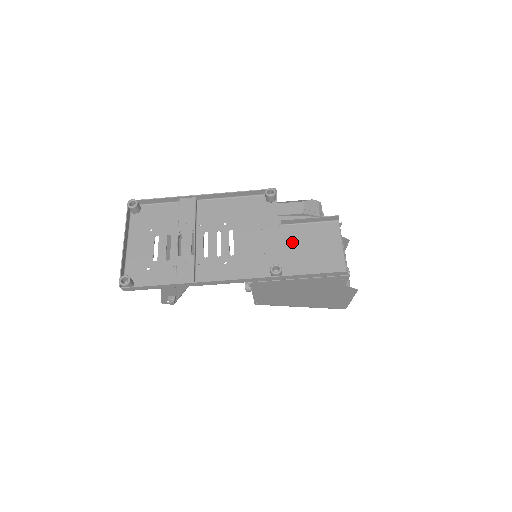
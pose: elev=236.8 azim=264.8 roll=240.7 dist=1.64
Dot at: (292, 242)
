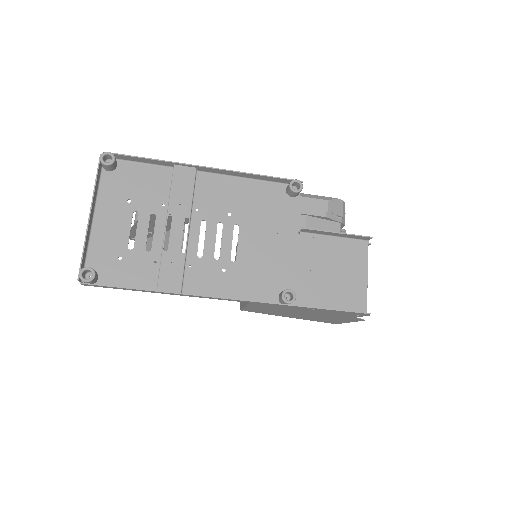
Dot at: (310, 258)
